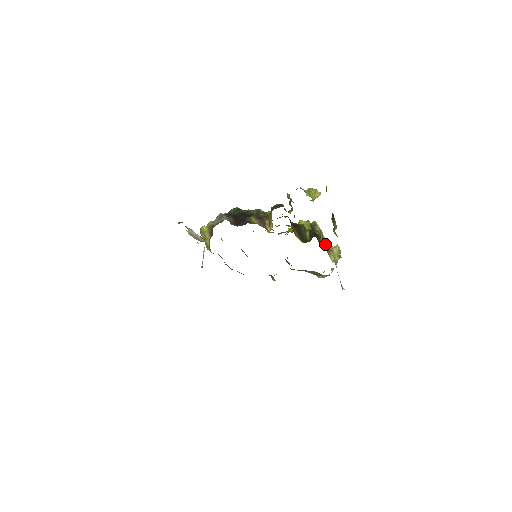
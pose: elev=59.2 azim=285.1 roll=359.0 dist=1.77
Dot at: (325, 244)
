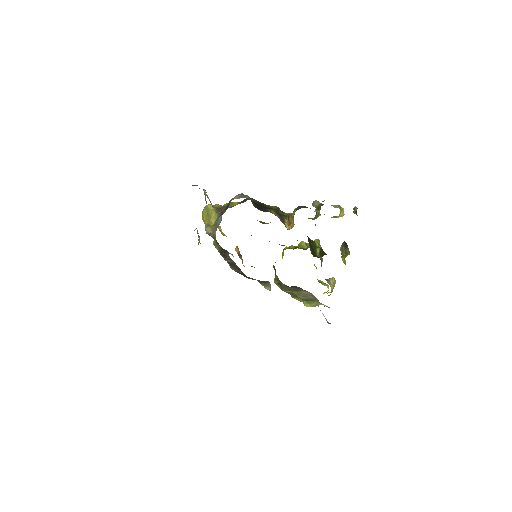
Dot at: occluded
